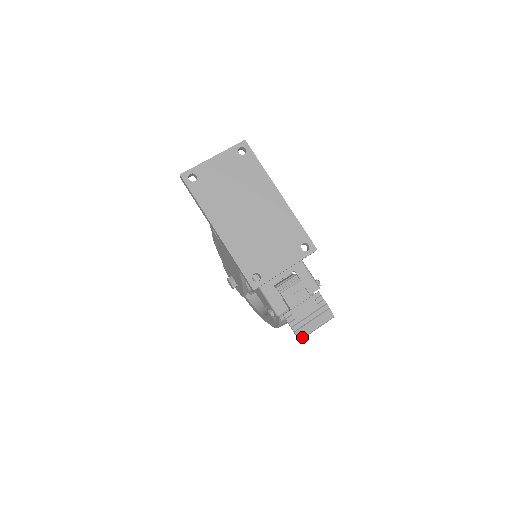
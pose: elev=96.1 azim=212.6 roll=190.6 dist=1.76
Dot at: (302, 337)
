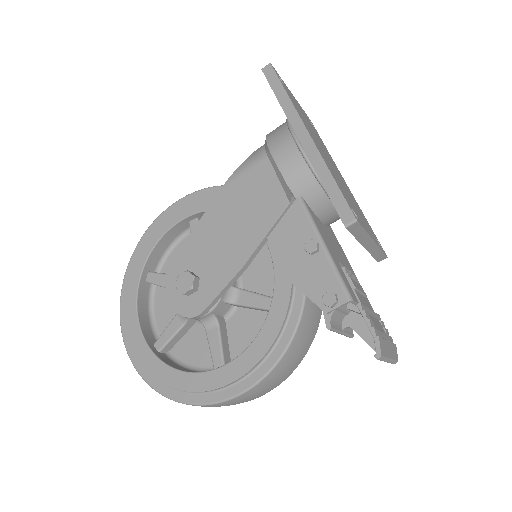
Dot at: (383, 354)
